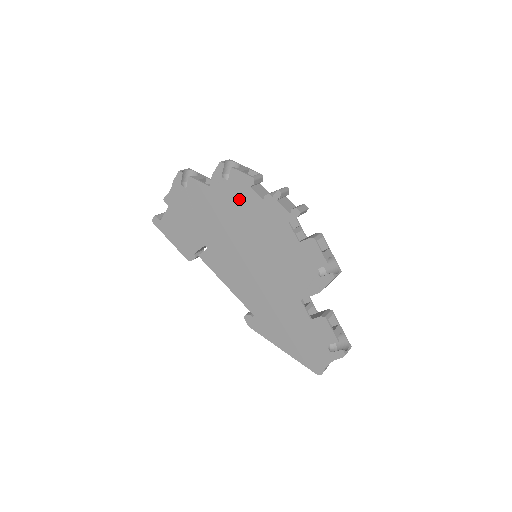
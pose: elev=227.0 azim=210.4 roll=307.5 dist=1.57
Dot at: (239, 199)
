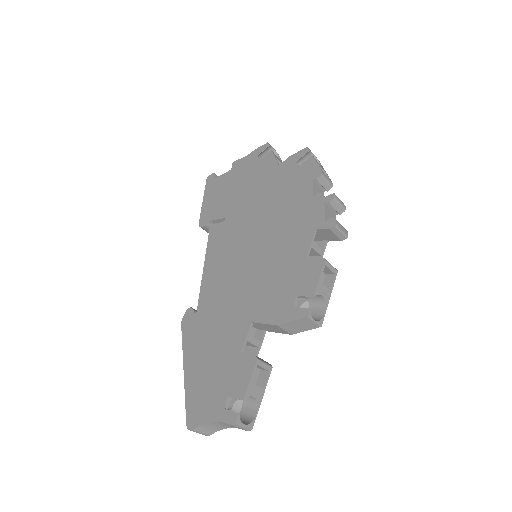
Dot at: (292, 187)
